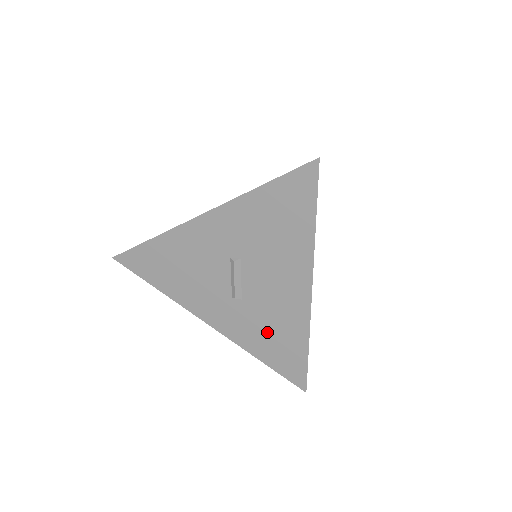
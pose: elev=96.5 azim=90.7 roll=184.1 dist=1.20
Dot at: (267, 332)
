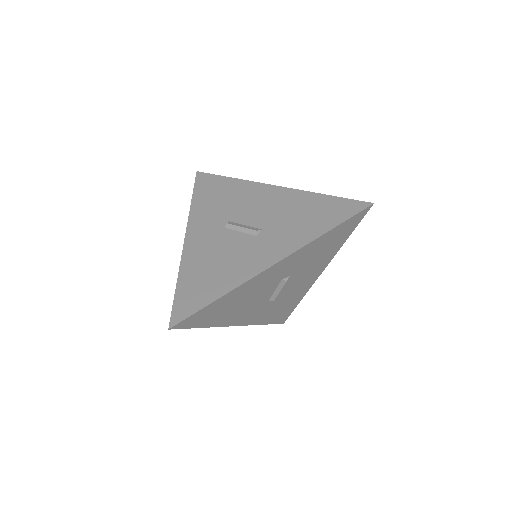
Dot at: (299, 219)
